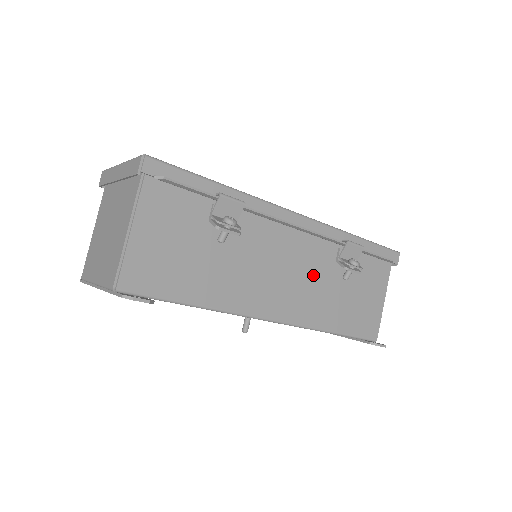
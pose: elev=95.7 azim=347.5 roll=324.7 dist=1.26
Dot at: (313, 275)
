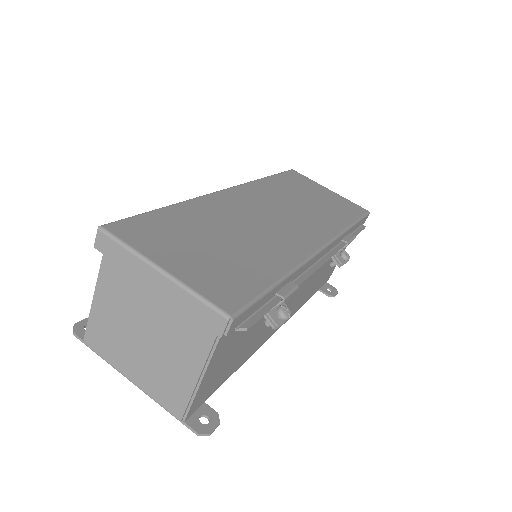
Dot at: (312, 278)
